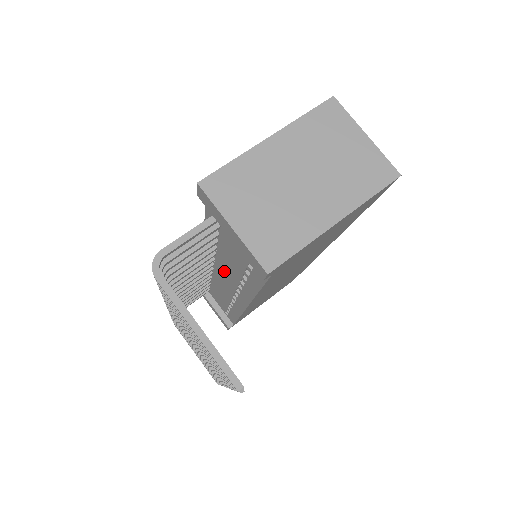
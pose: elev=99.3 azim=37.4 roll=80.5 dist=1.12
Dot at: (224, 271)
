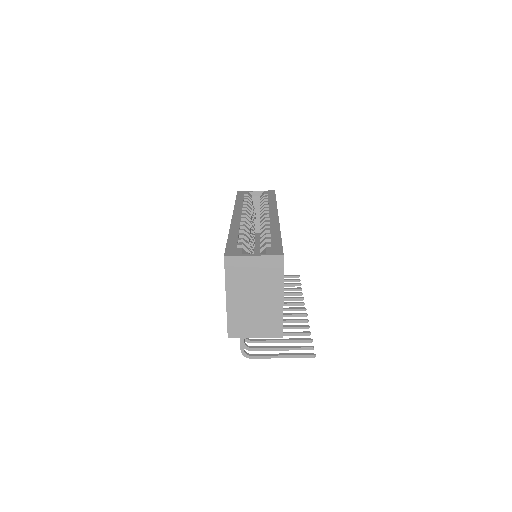
Dot at: occluded
